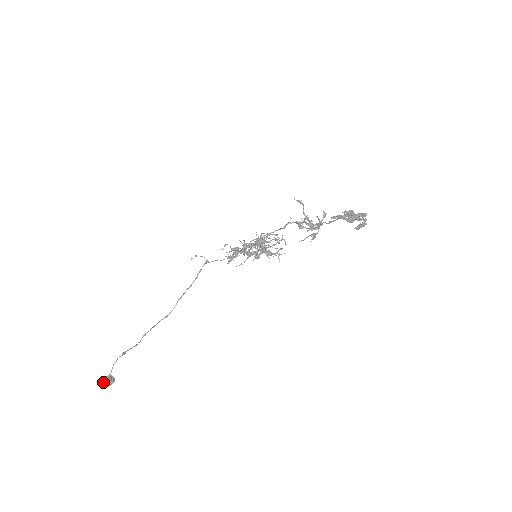
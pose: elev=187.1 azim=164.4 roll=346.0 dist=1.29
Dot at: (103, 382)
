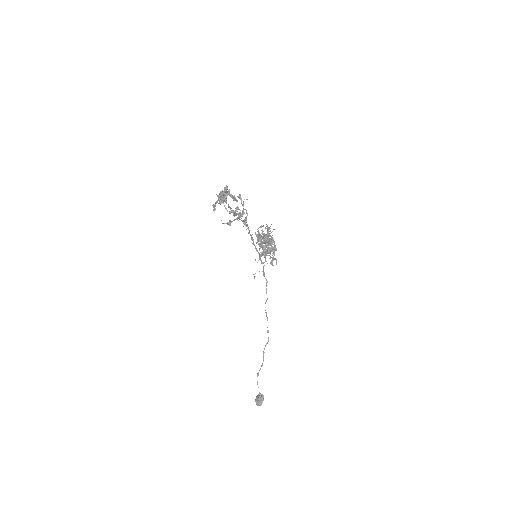
Dot at: (256, 401)
